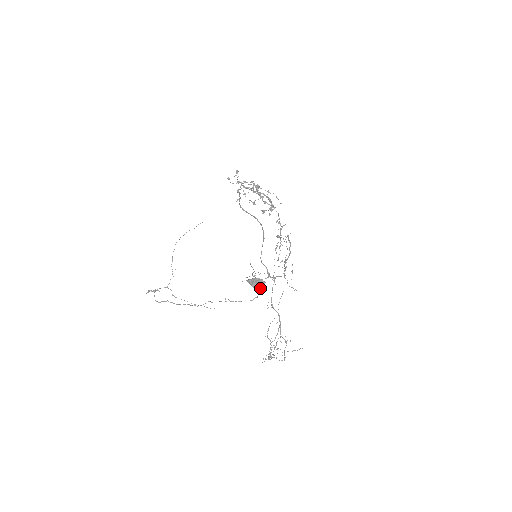
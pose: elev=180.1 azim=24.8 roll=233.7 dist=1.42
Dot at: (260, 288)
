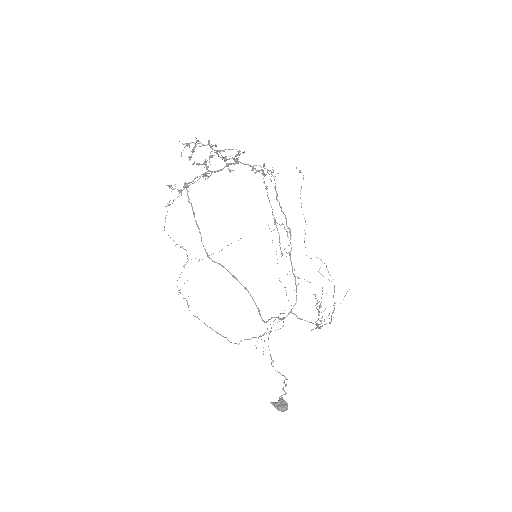
Dot at: (286, 409)
